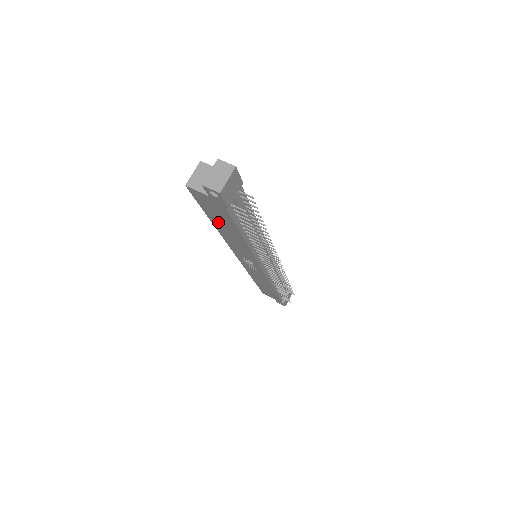
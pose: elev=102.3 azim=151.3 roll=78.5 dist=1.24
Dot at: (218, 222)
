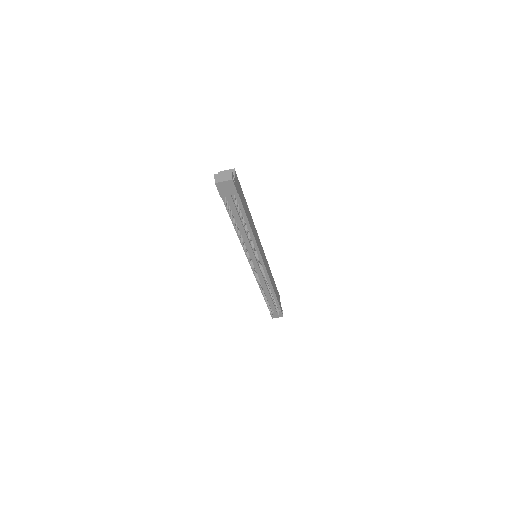
Dot at: occluded
